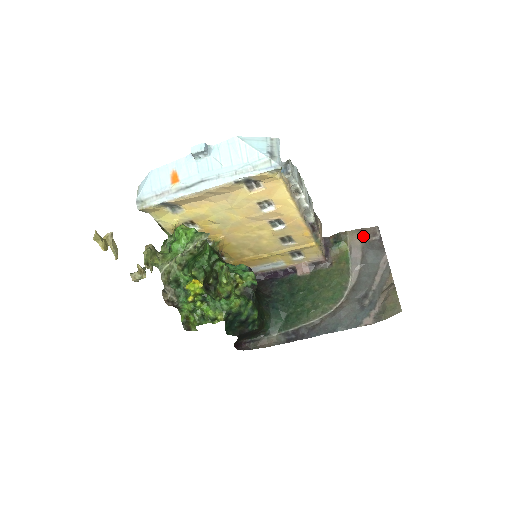
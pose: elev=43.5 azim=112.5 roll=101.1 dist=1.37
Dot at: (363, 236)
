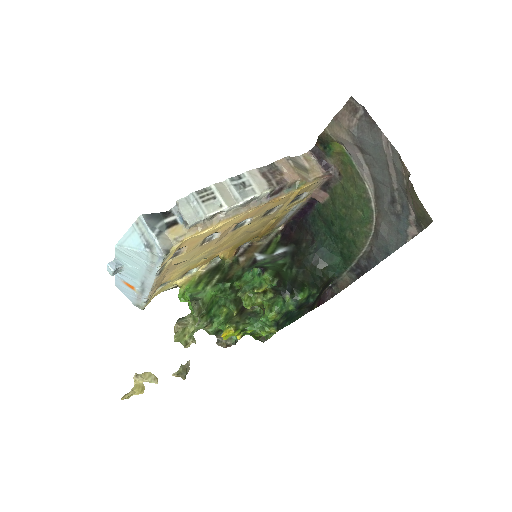
Dot at: (344, 124)
